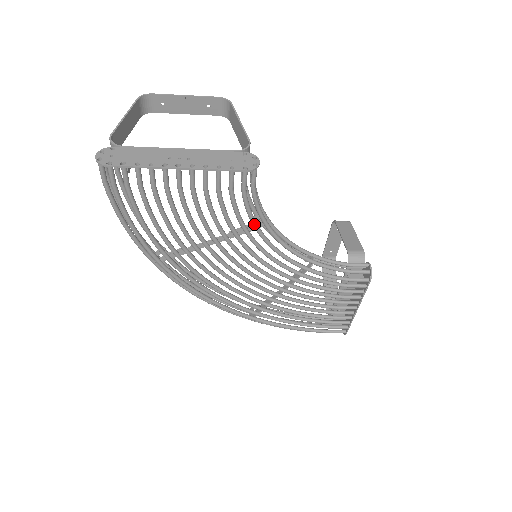
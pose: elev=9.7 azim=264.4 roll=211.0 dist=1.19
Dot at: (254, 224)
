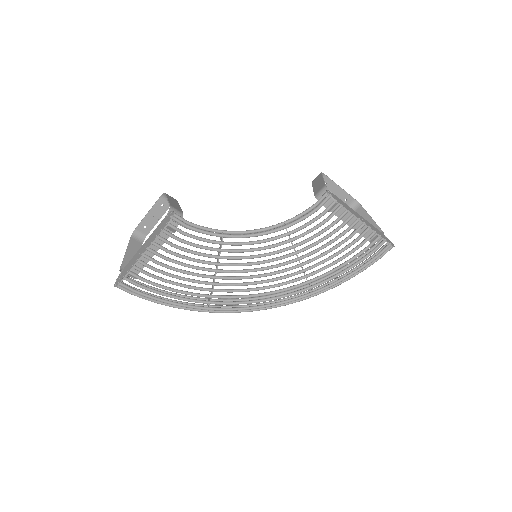
Dot at: (215, 243)
